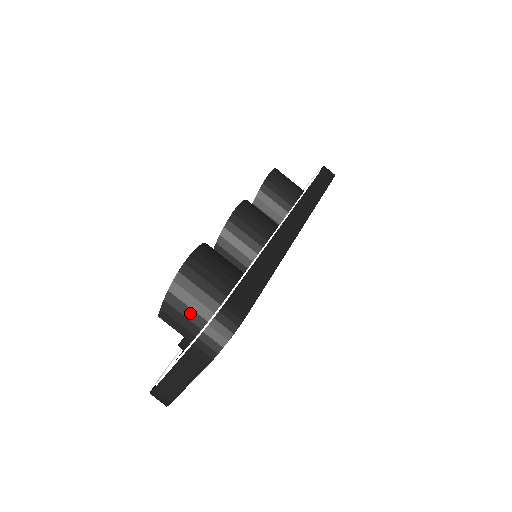
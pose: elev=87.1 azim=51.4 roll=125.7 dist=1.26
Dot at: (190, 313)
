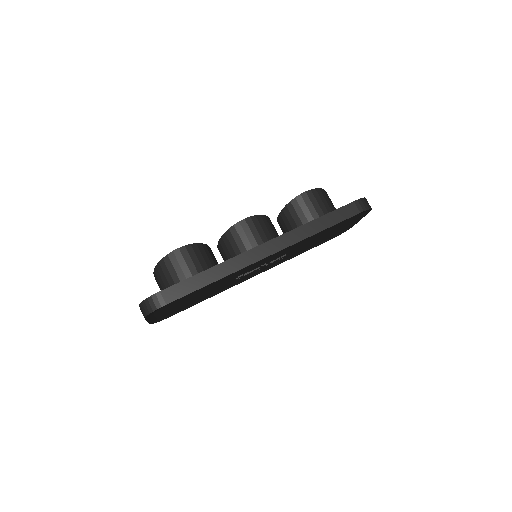
Dot at: (163, 284)
